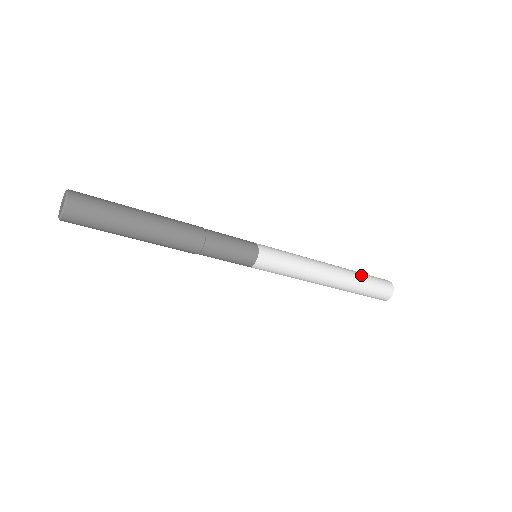
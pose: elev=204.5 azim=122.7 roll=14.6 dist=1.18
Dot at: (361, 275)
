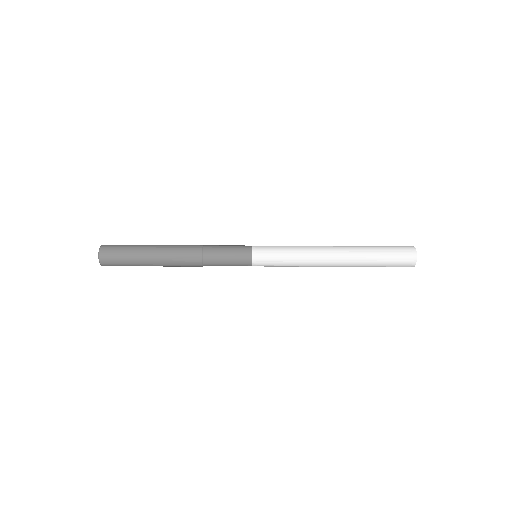
Dot at: (371, 249)
